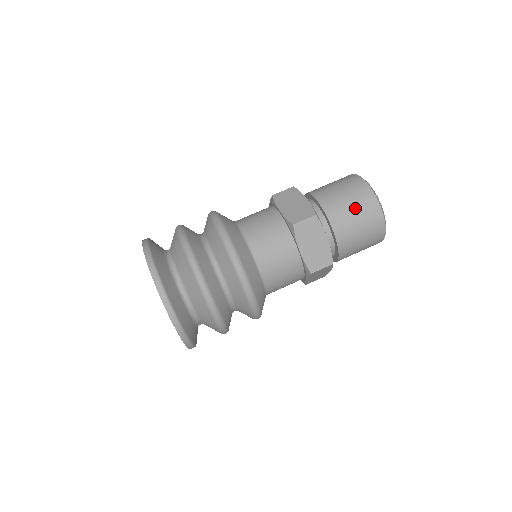
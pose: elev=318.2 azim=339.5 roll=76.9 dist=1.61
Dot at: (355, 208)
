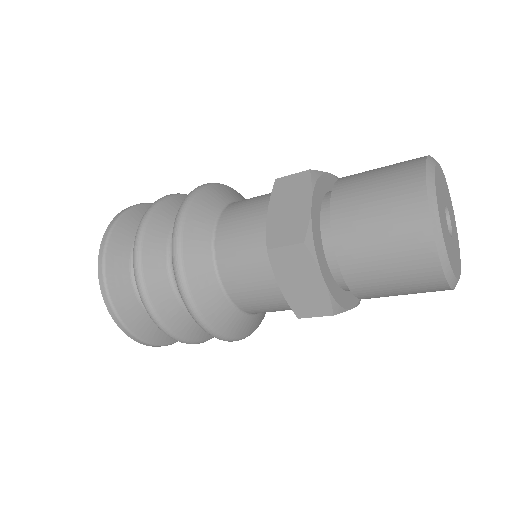
Dot at: (381, 175)
